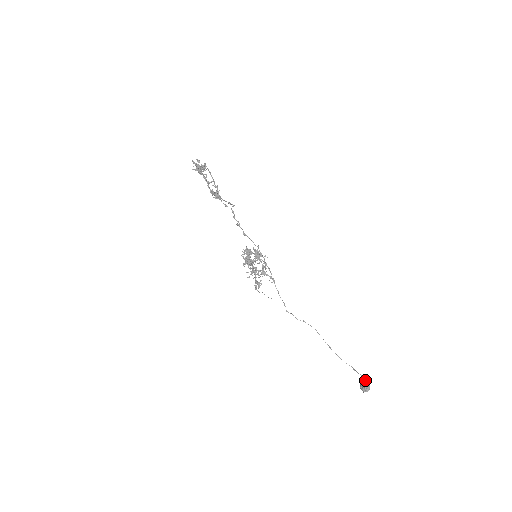
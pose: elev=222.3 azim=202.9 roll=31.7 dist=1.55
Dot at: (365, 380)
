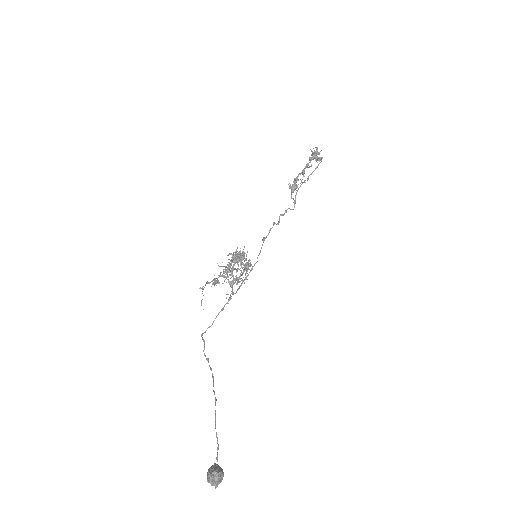
Dot at: occluded
